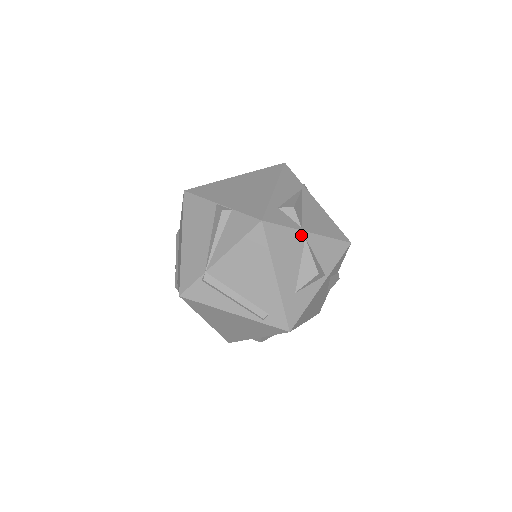
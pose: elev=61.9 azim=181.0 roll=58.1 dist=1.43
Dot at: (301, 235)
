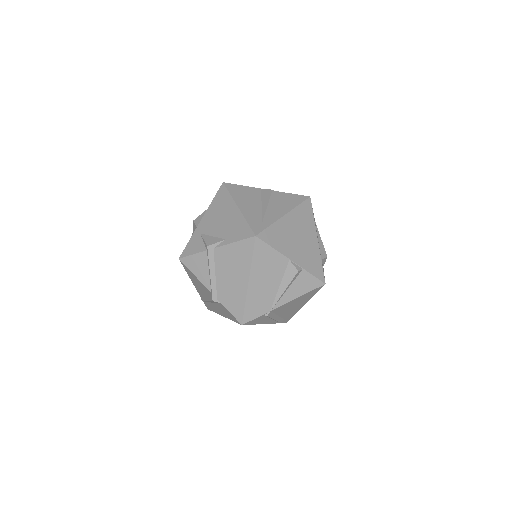
Dot at: occluded
